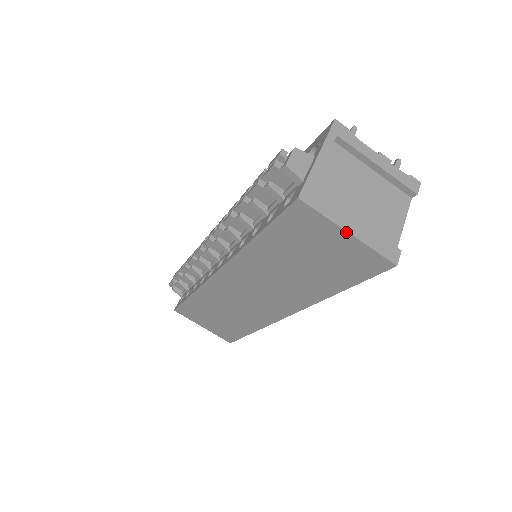
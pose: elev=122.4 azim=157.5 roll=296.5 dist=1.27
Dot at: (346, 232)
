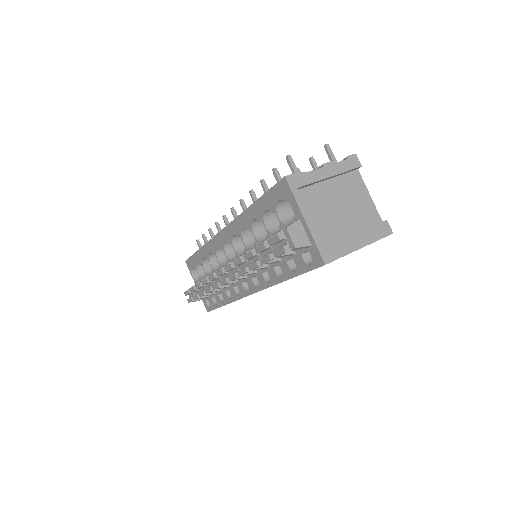
Dot at: occluded
